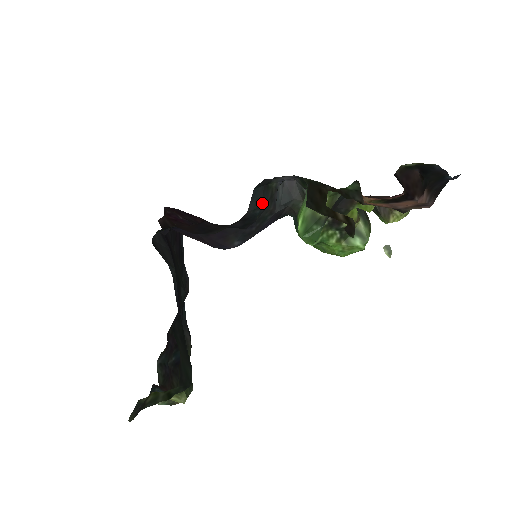
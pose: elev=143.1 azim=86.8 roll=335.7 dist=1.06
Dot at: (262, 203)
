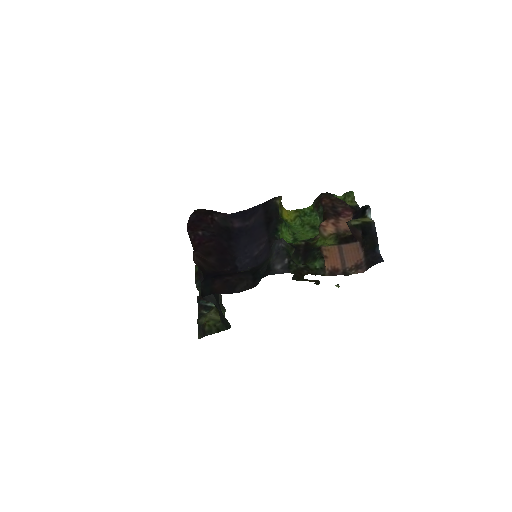
Dot at: occluded
